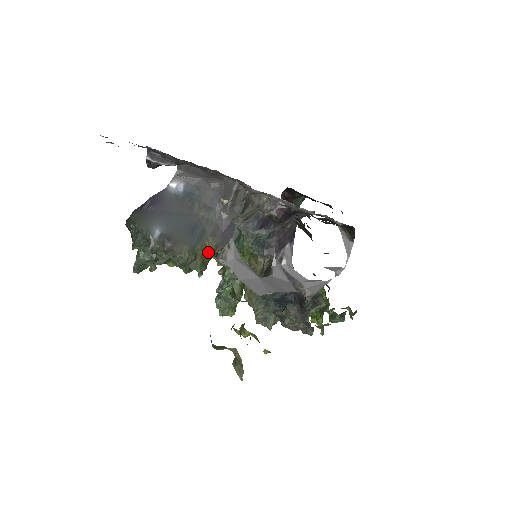
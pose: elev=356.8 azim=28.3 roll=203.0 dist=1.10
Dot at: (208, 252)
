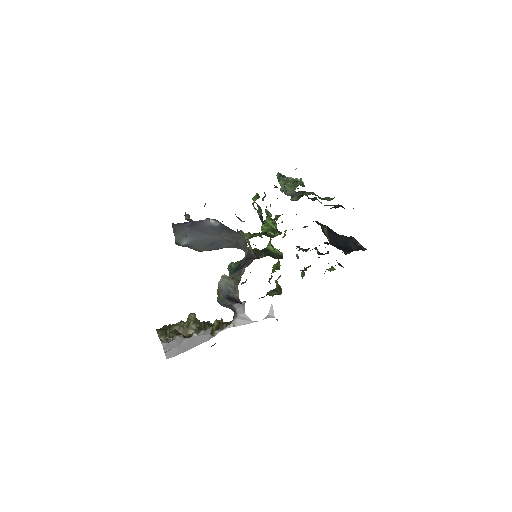
Dot at: occluded
